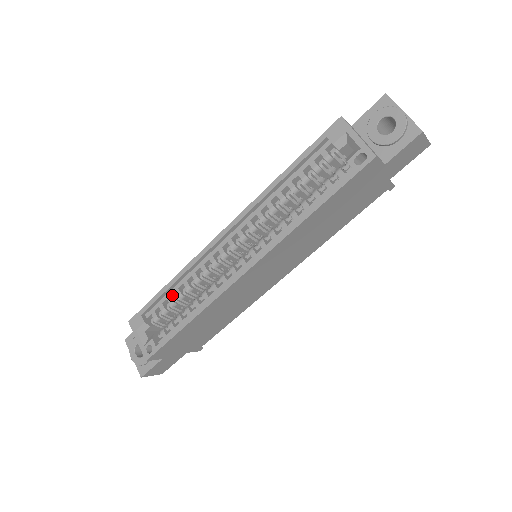
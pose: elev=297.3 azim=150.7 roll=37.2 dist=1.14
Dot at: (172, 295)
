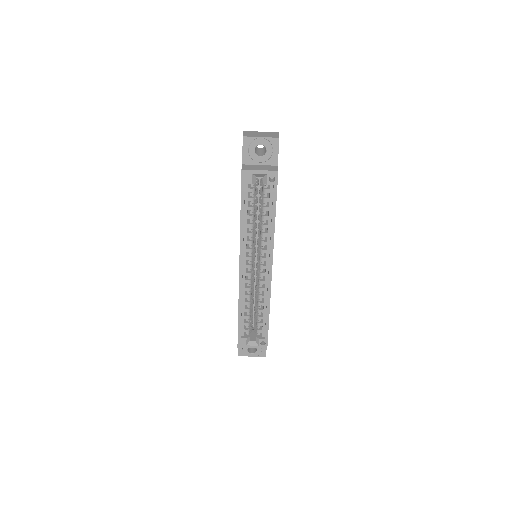
Dot at: (244, 315)
